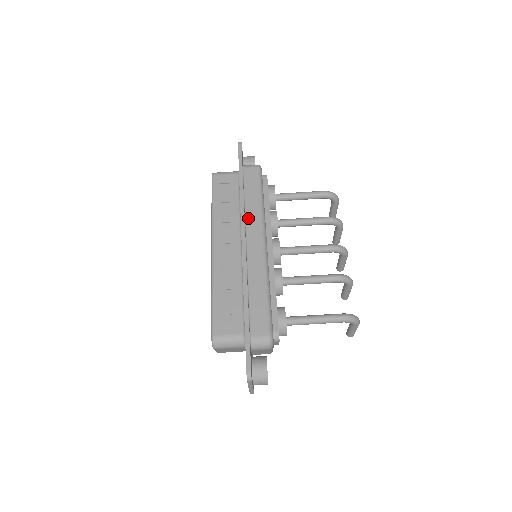
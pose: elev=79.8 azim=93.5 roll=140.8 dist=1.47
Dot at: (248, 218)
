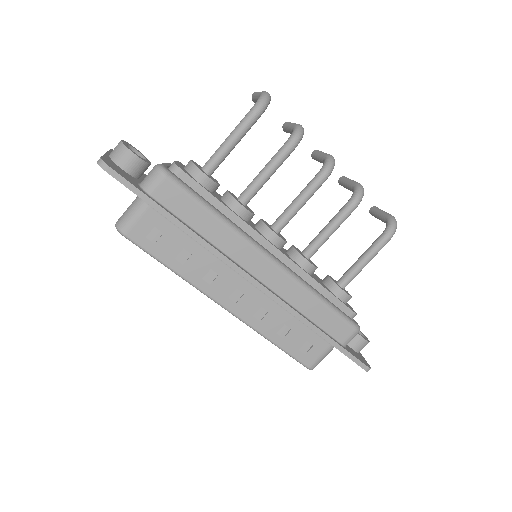
Dot at: (228, 251)
